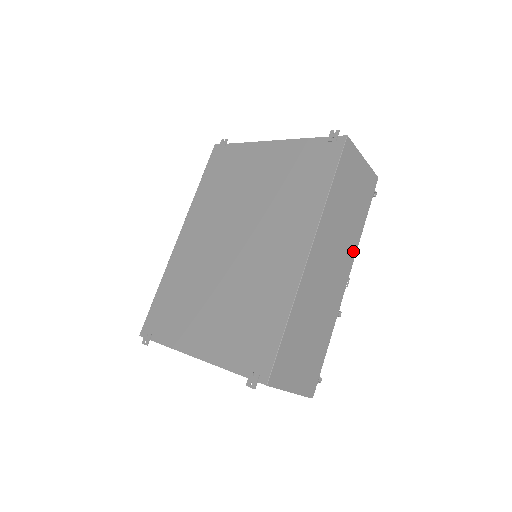
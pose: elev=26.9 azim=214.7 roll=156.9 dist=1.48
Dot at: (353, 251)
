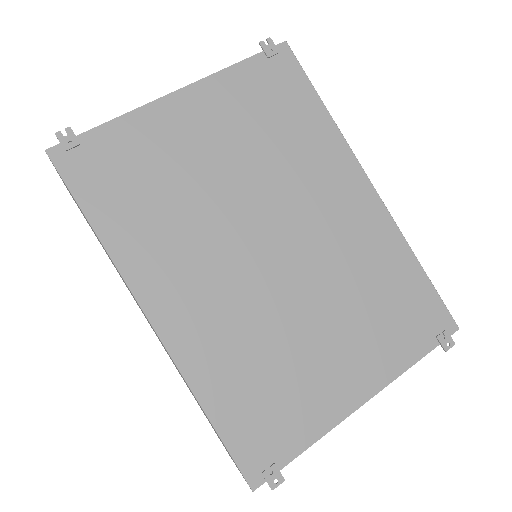
Dot at: occluded
